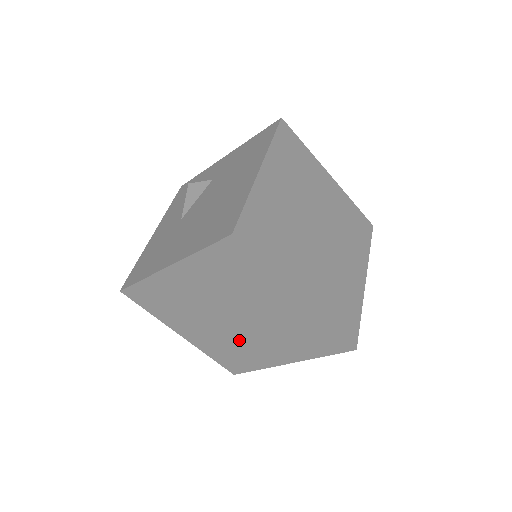
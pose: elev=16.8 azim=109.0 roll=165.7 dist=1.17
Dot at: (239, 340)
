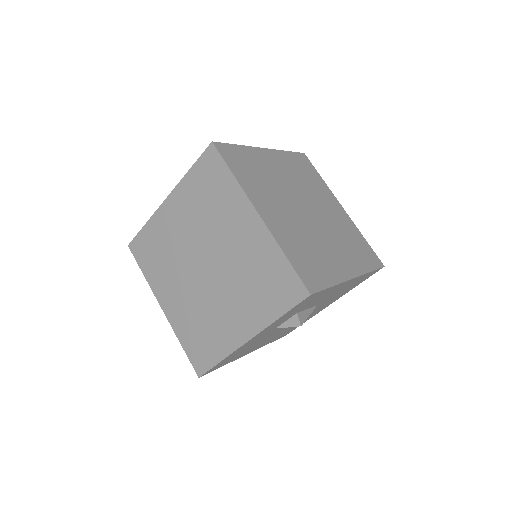
Dot at: (207, 303)
